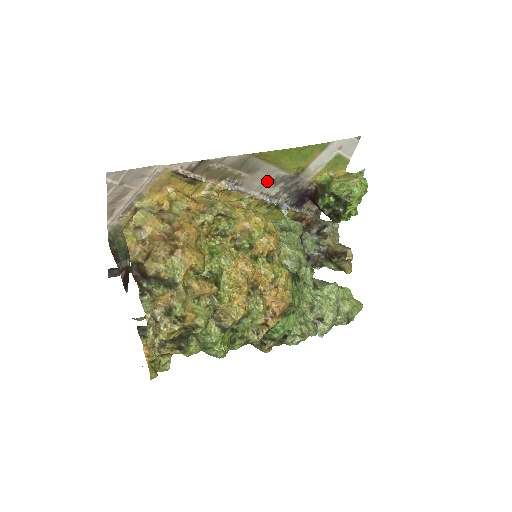
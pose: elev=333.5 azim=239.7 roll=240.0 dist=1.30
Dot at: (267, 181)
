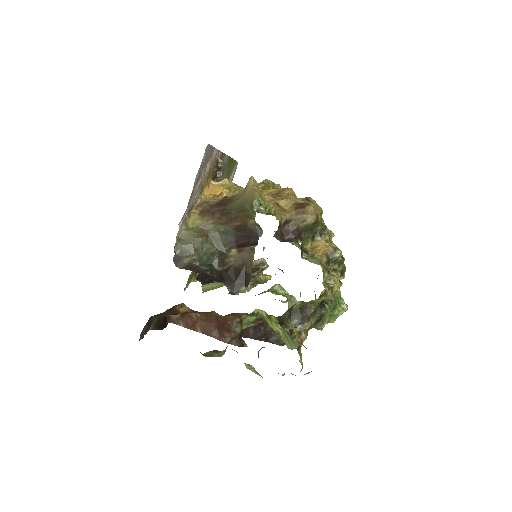
Dot at: occluded
